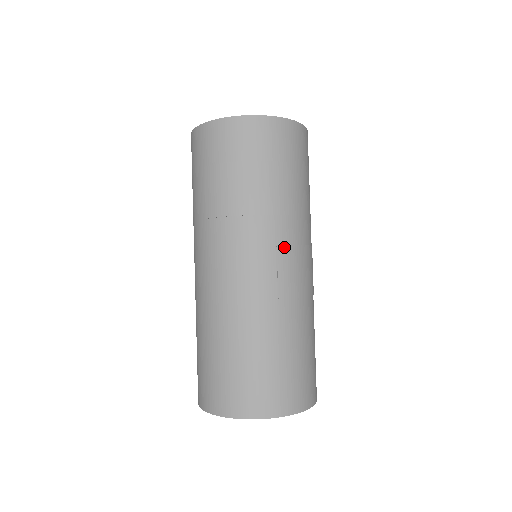
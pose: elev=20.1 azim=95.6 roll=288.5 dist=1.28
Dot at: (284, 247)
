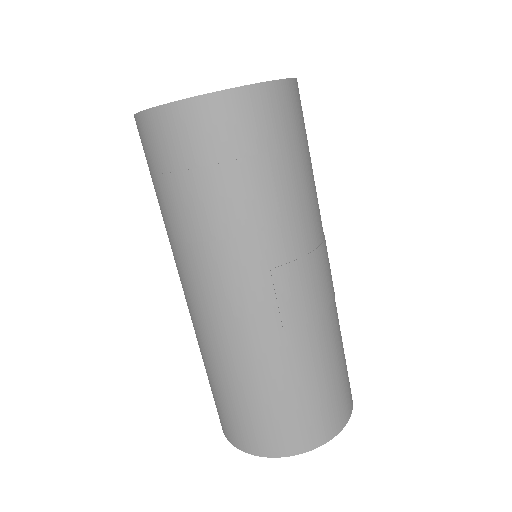
Dot at: (281, 269)
